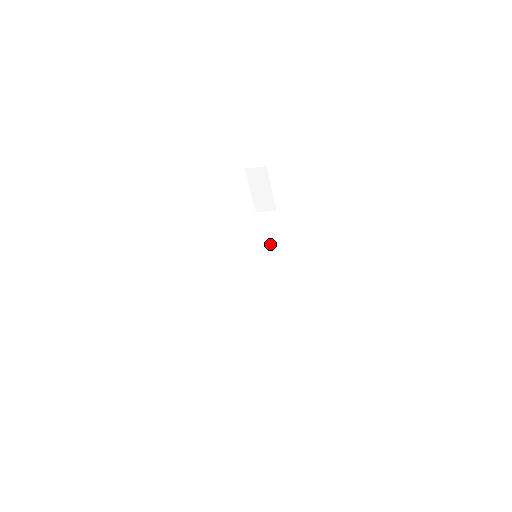
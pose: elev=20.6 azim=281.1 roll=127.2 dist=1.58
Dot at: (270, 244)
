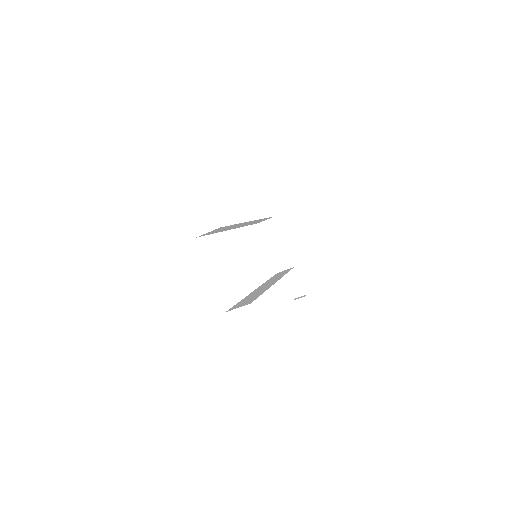
Dot at: (282, 275)
